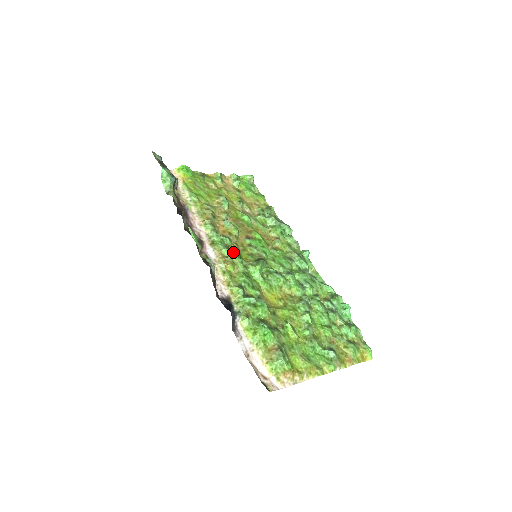
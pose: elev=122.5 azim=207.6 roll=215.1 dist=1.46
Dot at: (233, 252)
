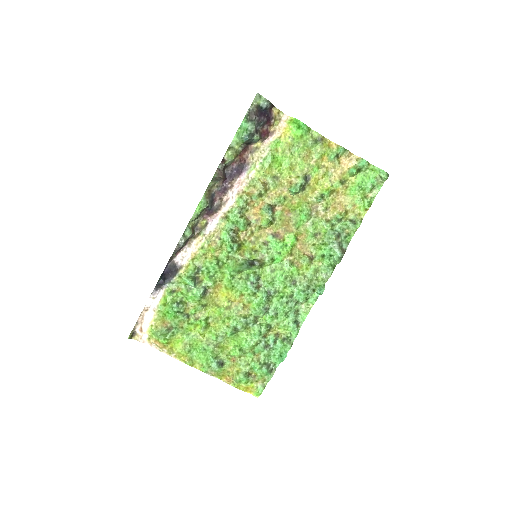
Dot at: (229, 240)
